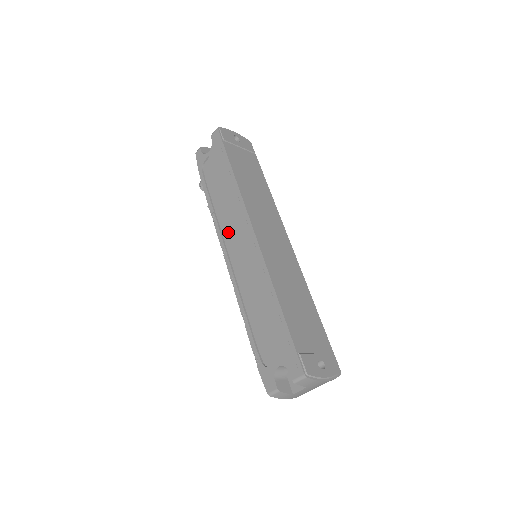
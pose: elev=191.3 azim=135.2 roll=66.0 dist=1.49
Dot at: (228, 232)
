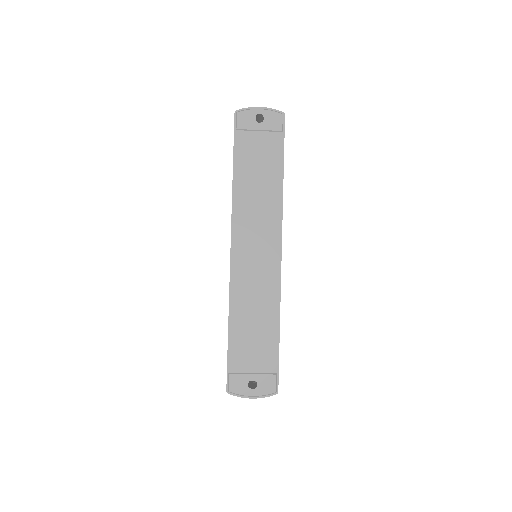
Dot at: occluded
